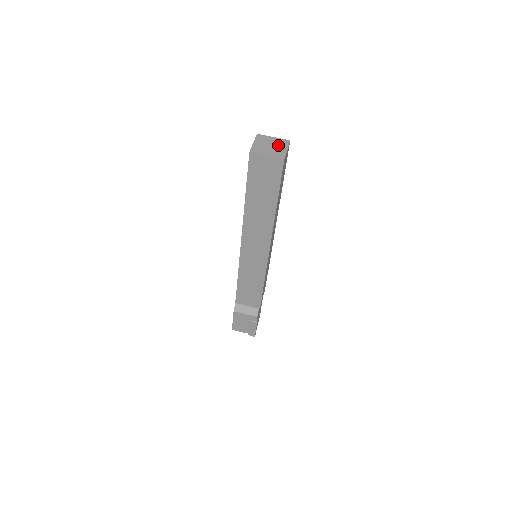
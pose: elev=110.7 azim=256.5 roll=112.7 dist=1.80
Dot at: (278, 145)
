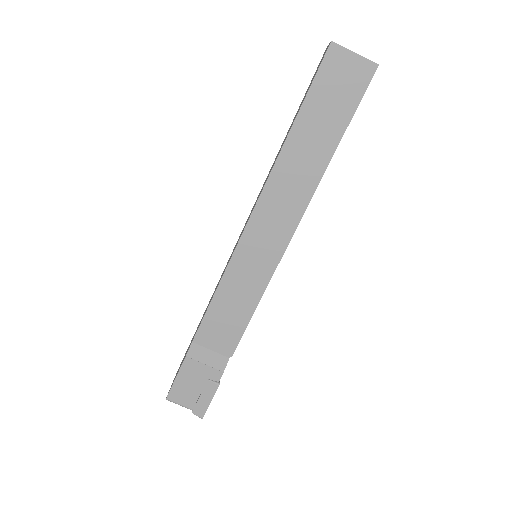
Dot at: occluded
